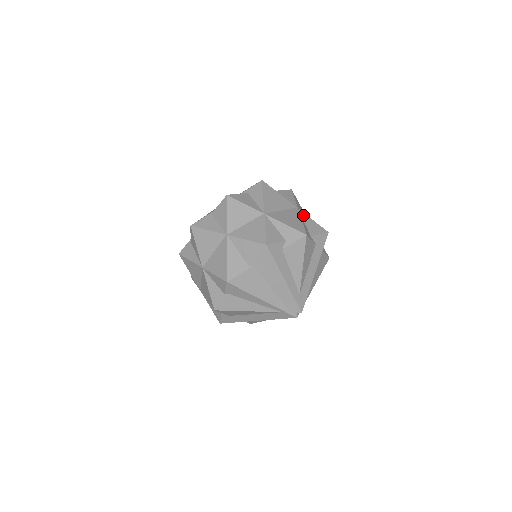
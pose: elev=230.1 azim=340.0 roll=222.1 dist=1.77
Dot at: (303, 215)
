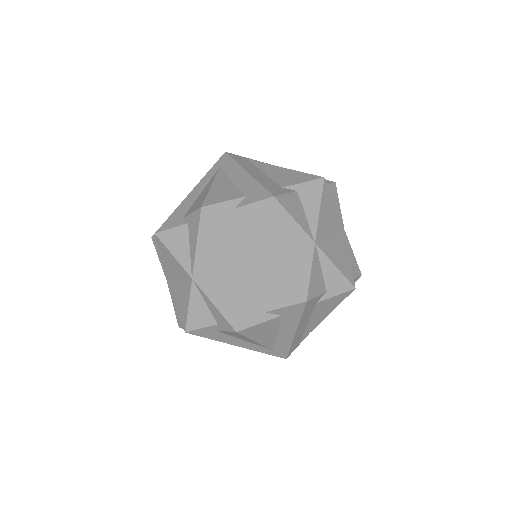
Dot at: (264, 271)
